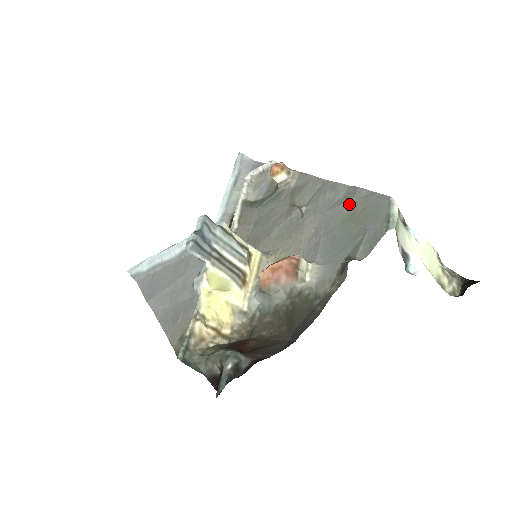
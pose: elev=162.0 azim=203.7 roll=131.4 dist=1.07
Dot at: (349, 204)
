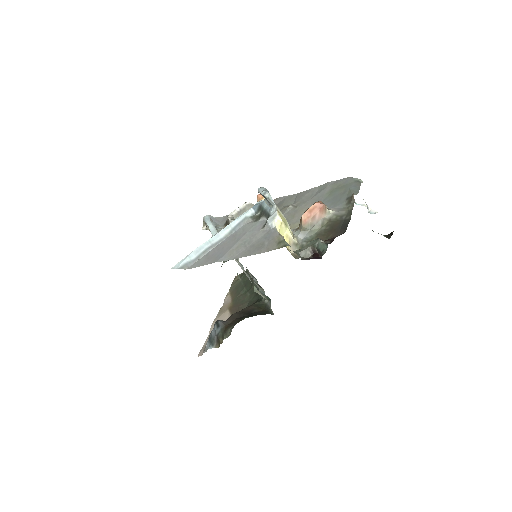
Dot at: (327, 189)
